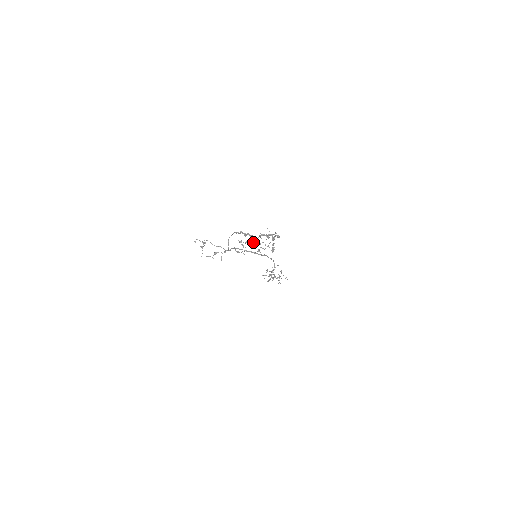
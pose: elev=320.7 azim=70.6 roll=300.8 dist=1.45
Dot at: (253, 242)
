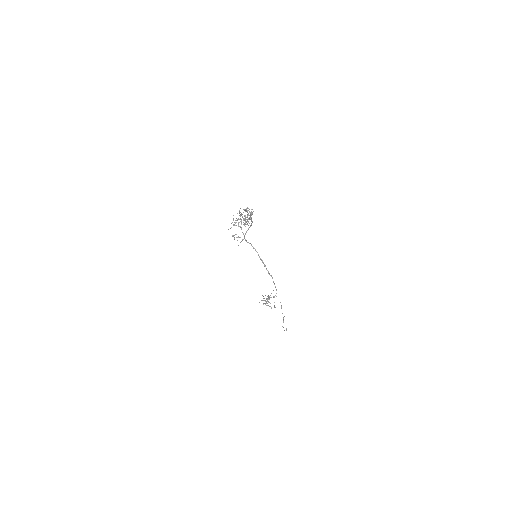
Dot at: occluded
